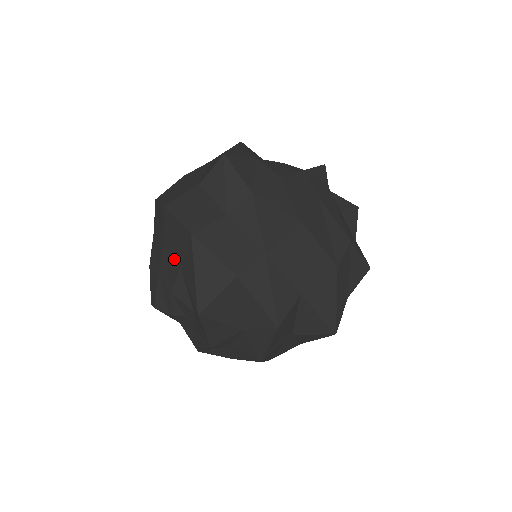
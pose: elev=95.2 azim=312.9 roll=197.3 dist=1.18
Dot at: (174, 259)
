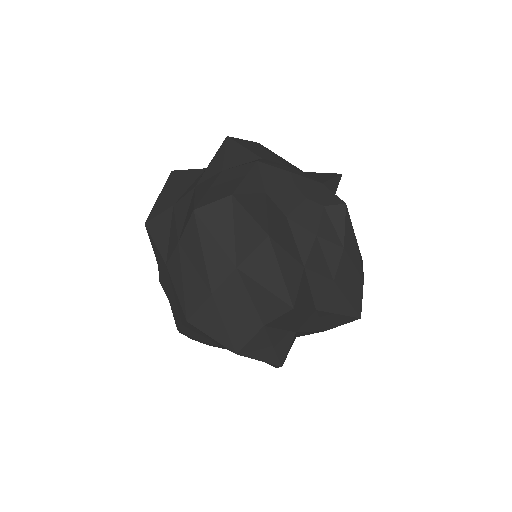
Dot at: occluded
